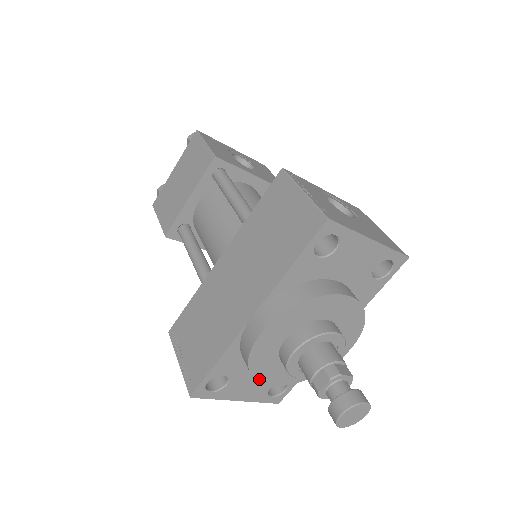
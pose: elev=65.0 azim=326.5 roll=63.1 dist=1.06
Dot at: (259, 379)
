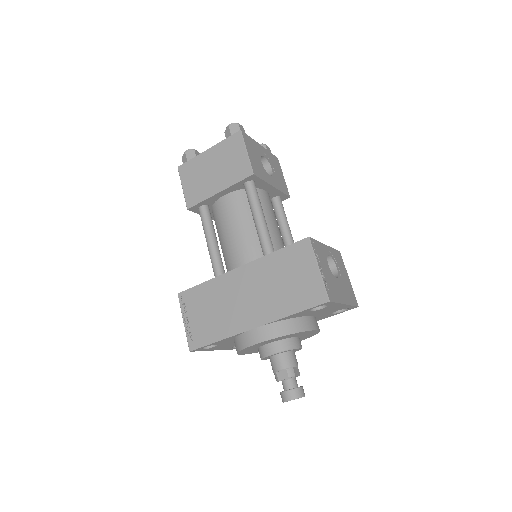
Dot at: (239, 354)
